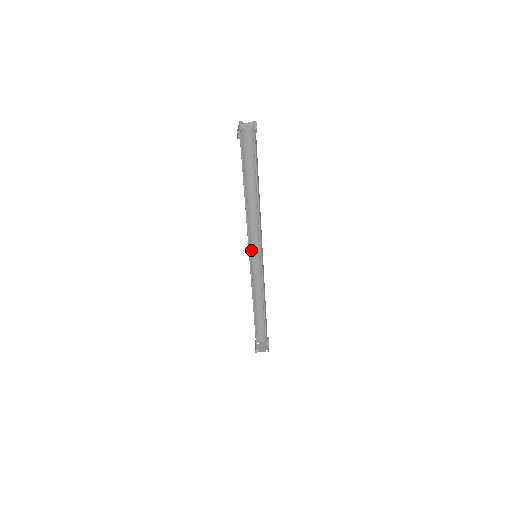
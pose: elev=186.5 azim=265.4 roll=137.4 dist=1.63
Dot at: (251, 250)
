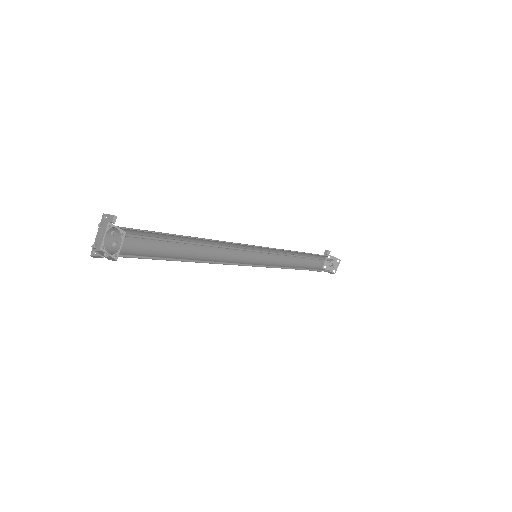
Dot at: (250, 247)
